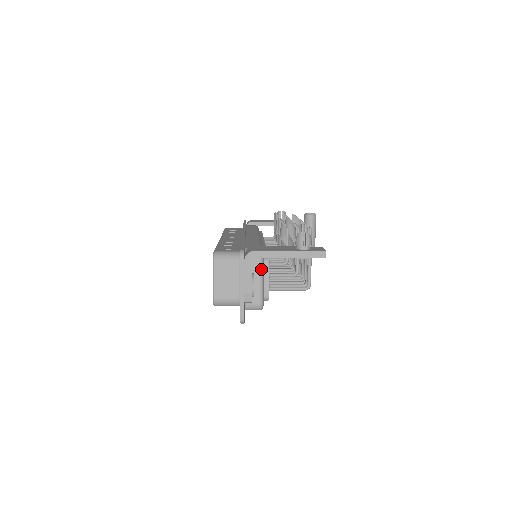
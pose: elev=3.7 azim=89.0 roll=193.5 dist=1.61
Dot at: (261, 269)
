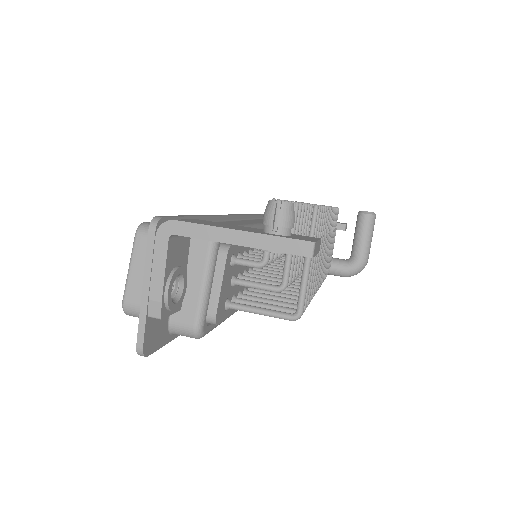
Dot at: (208, 264)
